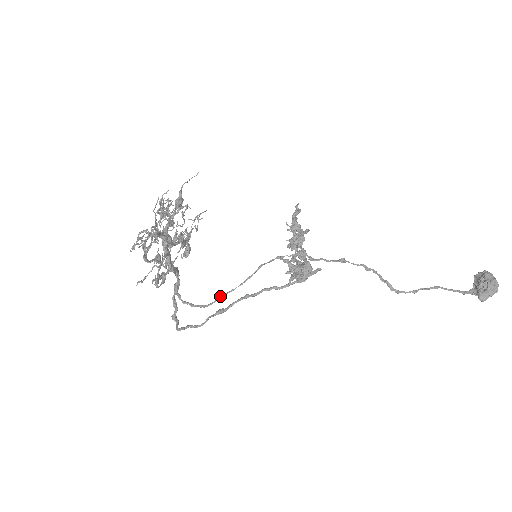
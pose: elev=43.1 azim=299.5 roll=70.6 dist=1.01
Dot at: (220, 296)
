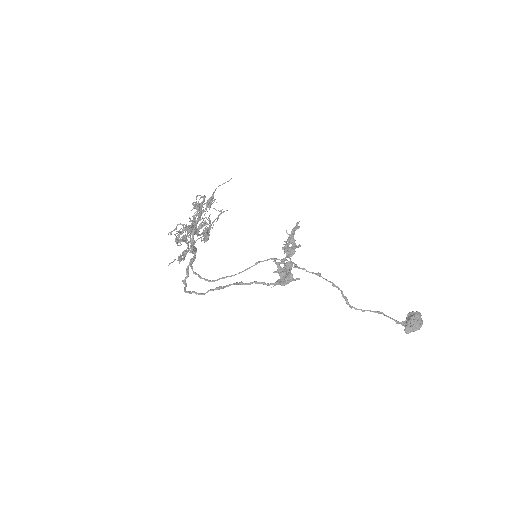
Dot at: (222, 277)
